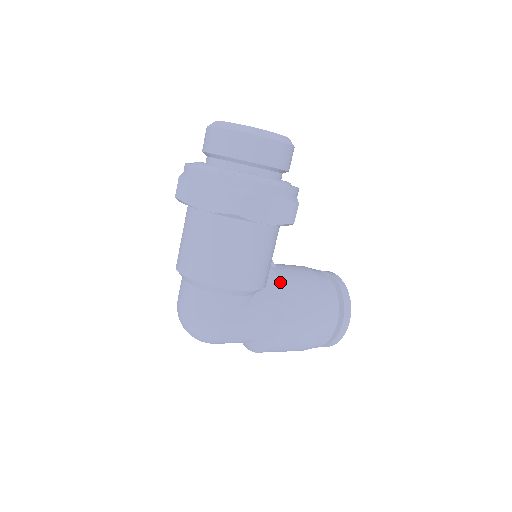
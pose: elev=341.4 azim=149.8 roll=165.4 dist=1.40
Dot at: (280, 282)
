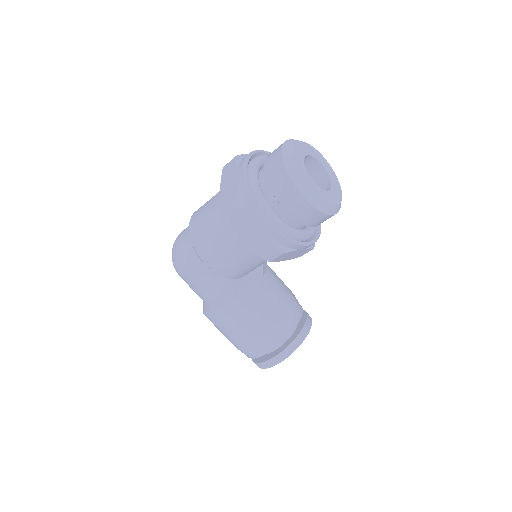
Dot at: (246, 287)
